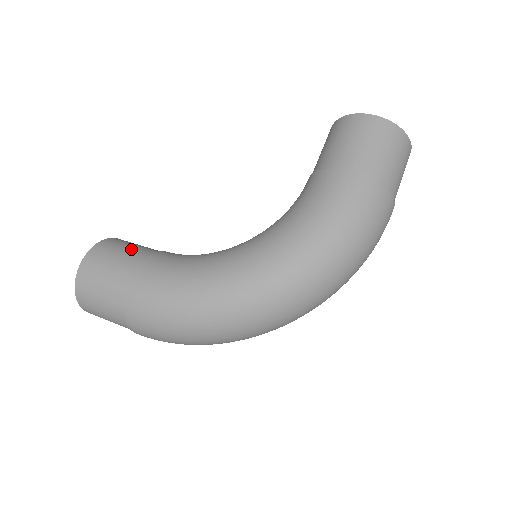
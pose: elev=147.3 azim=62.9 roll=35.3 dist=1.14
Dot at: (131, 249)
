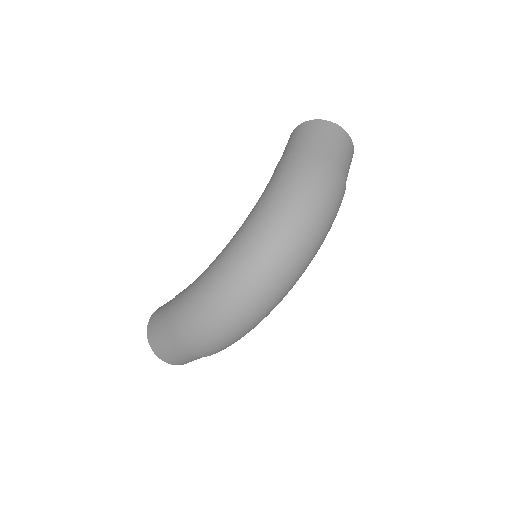
Dot at: occluded
